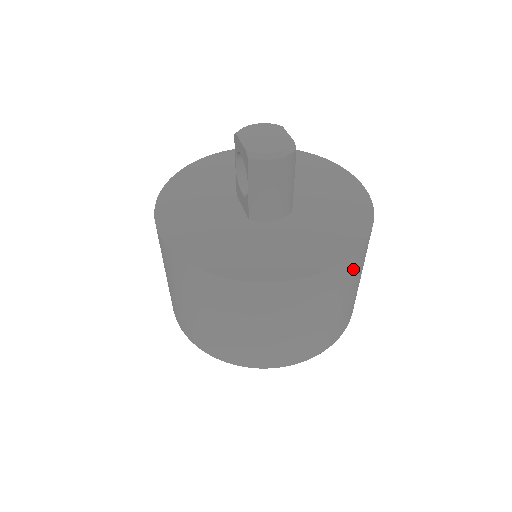
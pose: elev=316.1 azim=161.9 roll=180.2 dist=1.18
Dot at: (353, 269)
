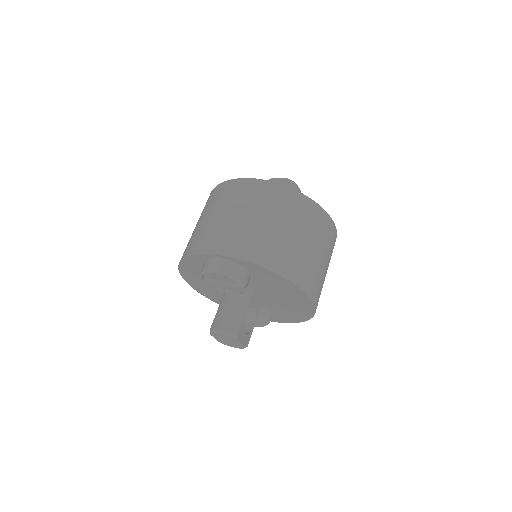
Dot at: occluded
